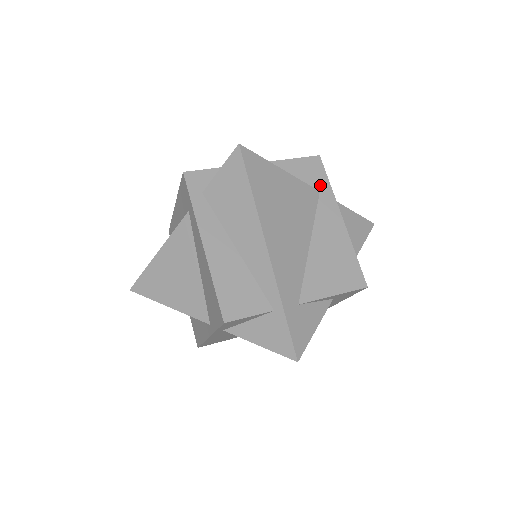
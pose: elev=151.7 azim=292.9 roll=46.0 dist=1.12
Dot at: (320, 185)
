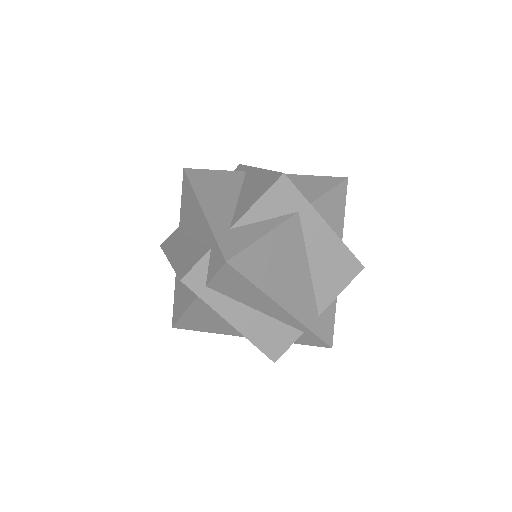
Dot at: (296, 205)
